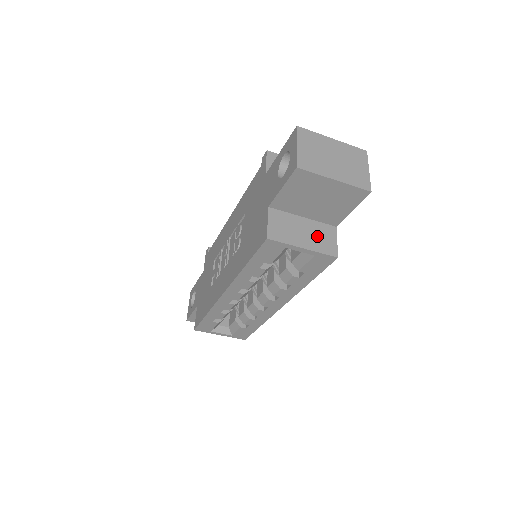
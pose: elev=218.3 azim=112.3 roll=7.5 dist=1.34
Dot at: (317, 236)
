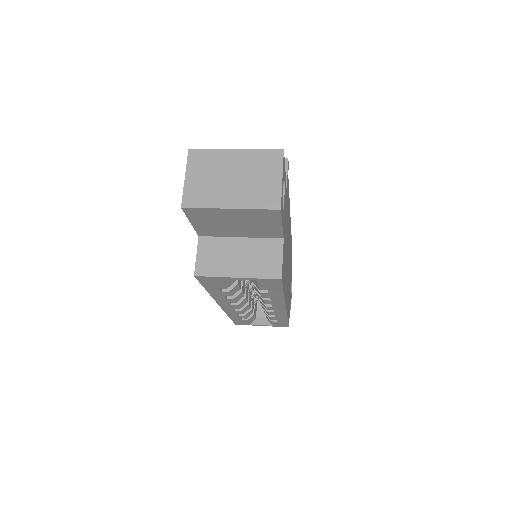
Dot at: (256, 257)
